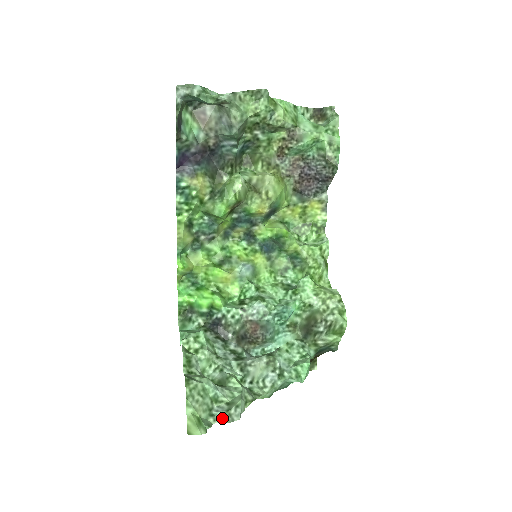
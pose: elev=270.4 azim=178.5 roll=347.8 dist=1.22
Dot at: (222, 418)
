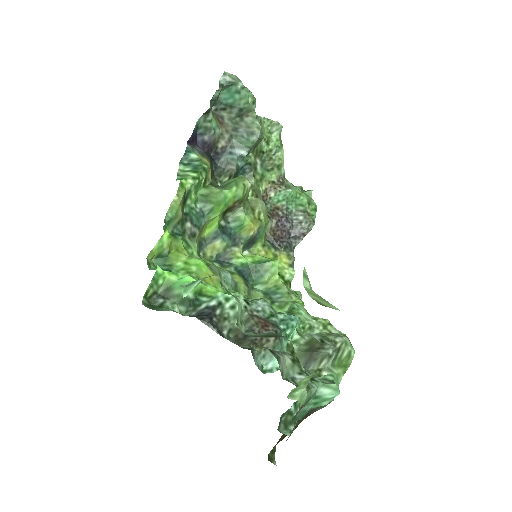
Dot at: (322, 339)
